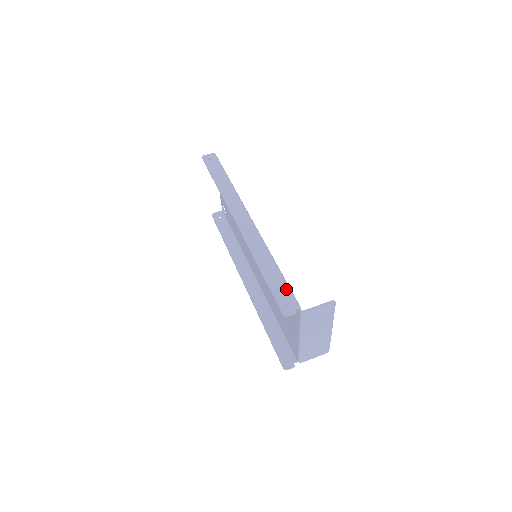
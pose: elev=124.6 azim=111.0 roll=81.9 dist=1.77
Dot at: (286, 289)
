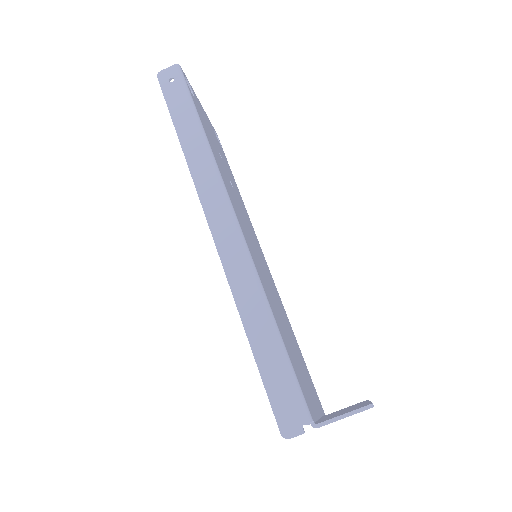
Dot at: (289, 382)
